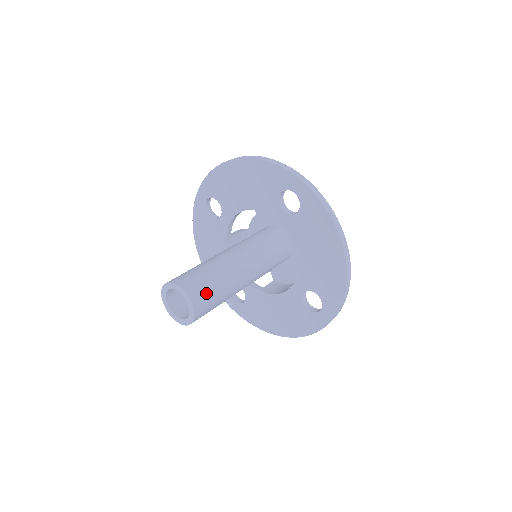
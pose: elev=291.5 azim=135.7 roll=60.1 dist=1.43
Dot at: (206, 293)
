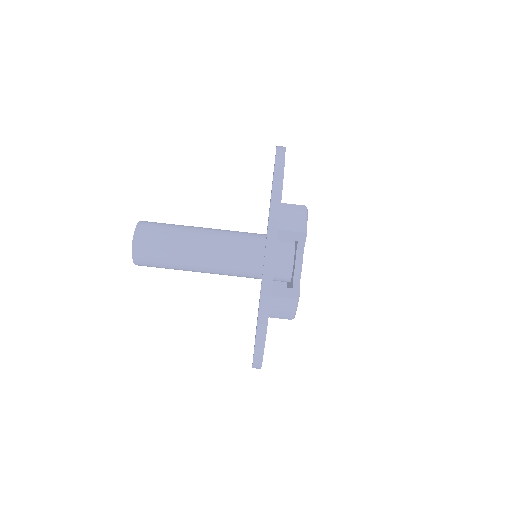
Dot at: (152, 259)
